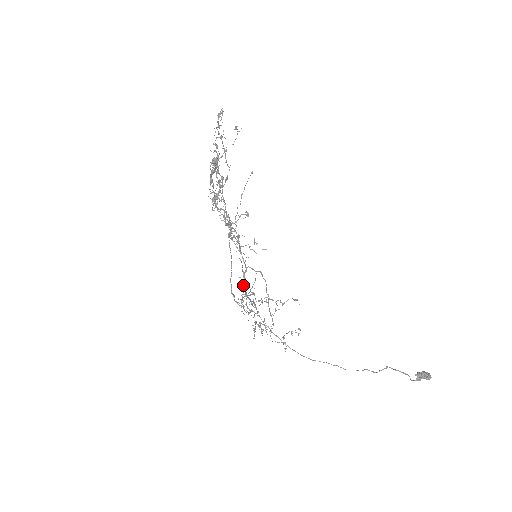
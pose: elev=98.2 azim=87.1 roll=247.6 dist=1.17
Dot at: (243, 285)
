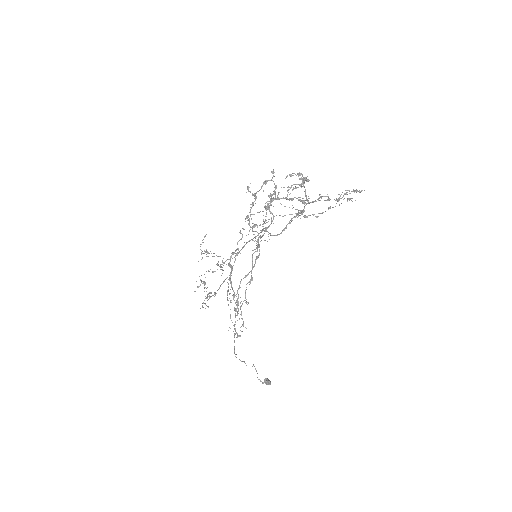
Dot at: (229, 266)
